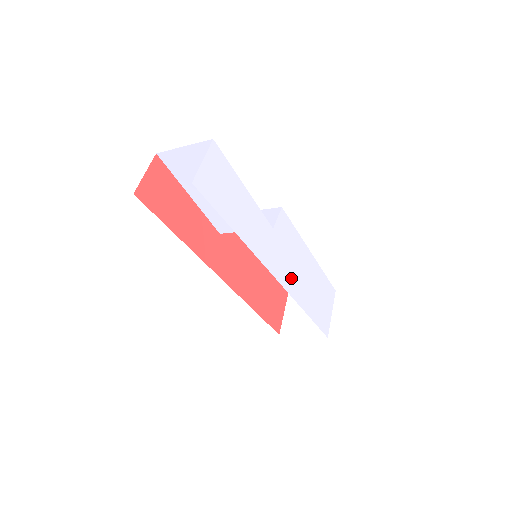
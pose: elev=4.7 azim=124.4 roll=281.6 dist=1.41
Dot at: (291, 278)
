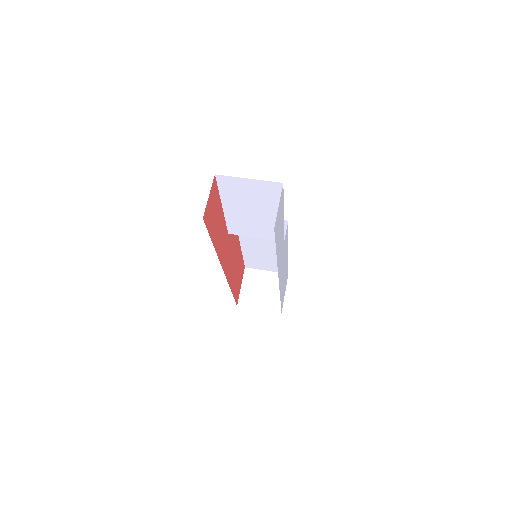
Dot at: (281, 277)
